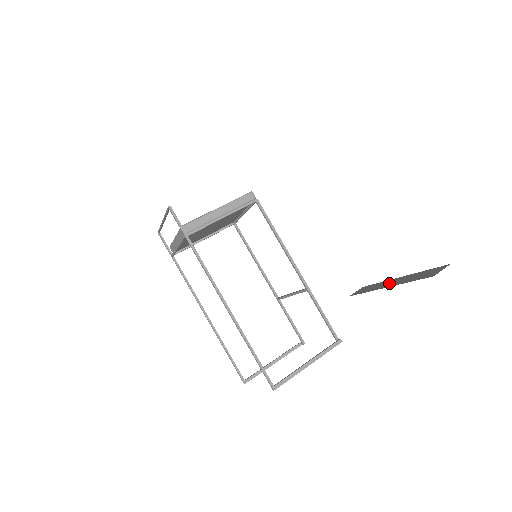
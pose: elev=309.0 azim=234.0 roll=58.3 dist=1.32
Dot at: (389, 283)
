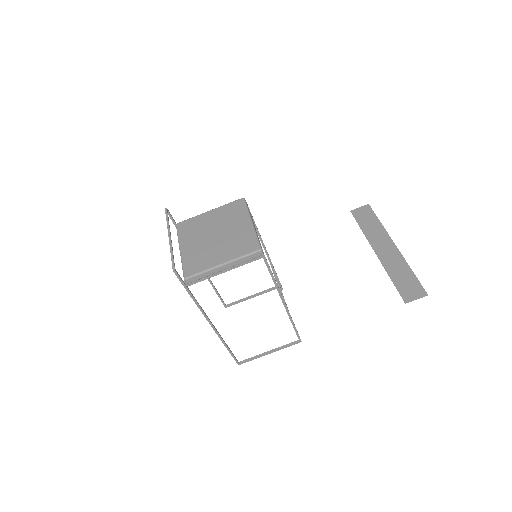
Dot at: (382, 245)
